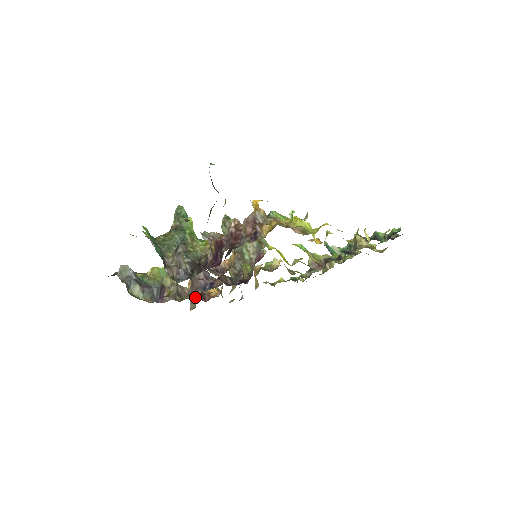
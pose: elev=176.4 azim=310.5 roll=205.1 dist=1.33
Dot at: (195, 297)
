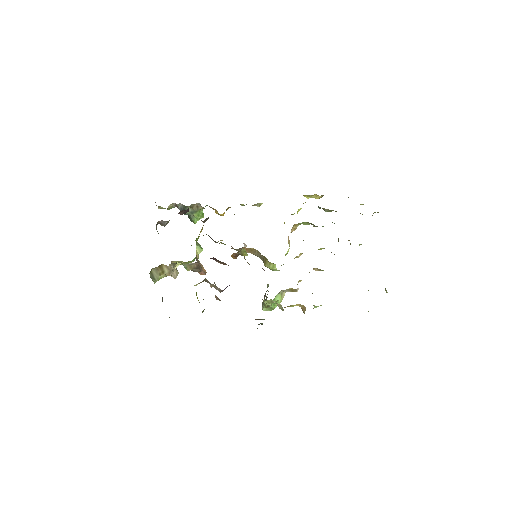
Dot at: occluded
